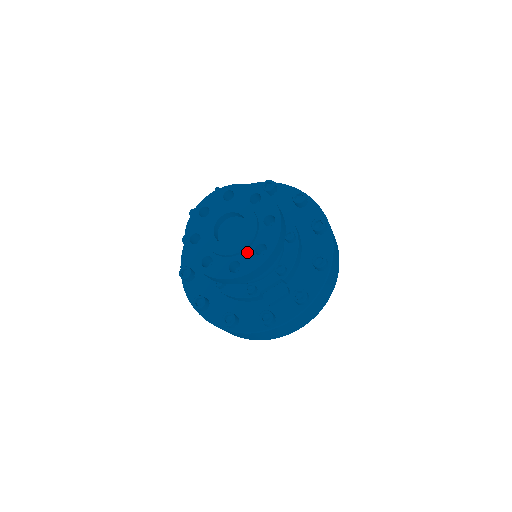
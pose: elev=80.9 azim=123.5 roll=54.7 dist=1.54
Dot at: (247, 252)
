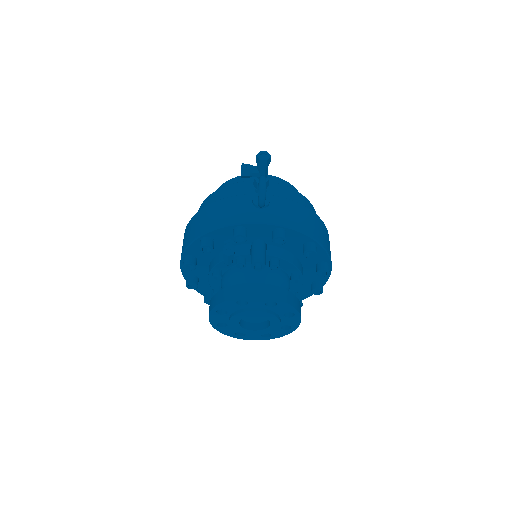
Dot at: occluded
